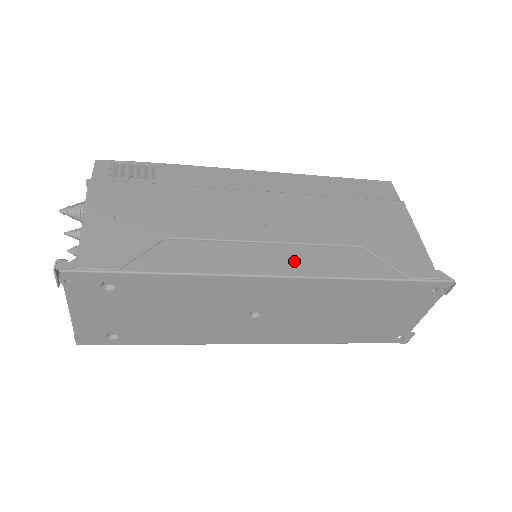
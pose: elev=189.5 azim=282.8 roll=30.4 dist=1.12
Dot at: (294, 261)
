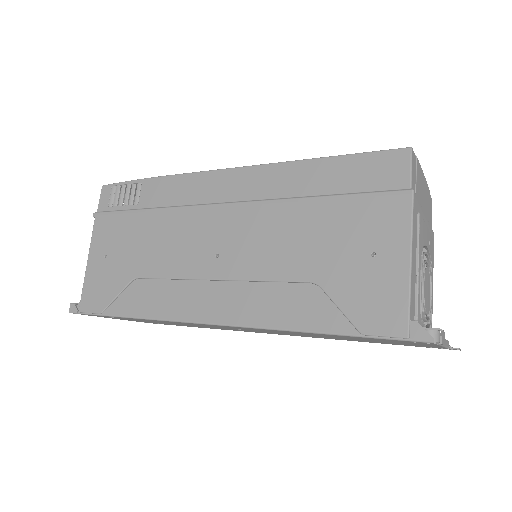
Dot at: (234, 305)
